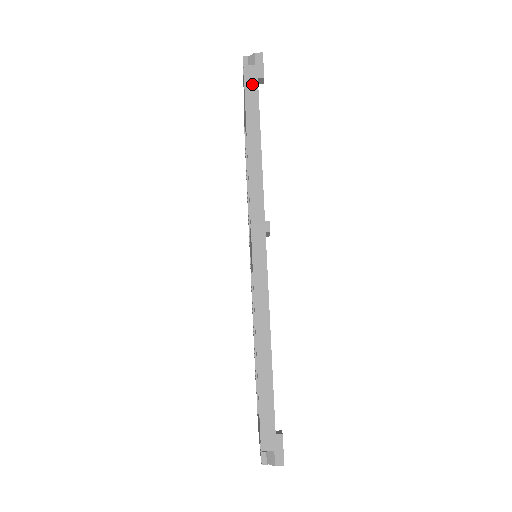
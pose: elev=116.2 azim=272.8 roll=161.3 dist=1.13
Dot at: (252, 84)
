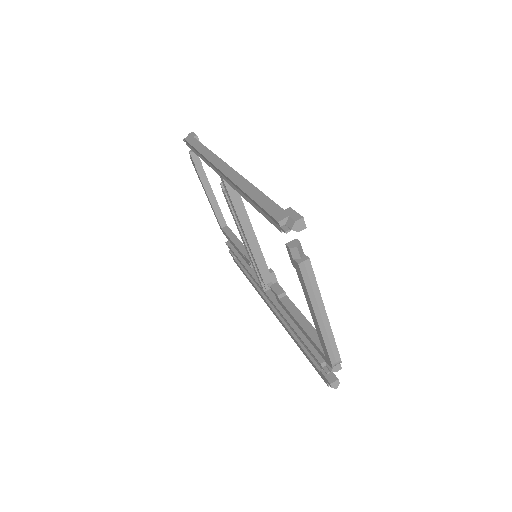
Dot at: (191, 139)
